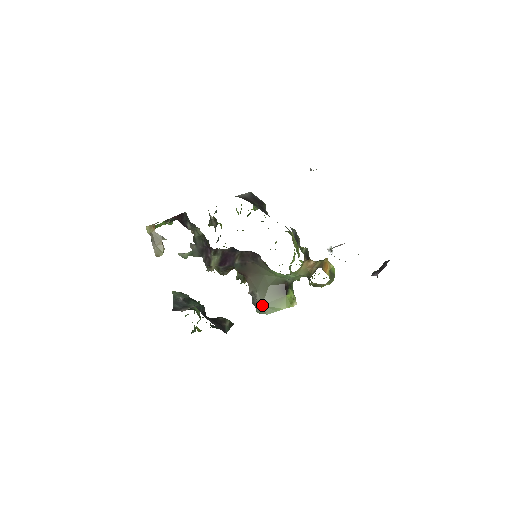
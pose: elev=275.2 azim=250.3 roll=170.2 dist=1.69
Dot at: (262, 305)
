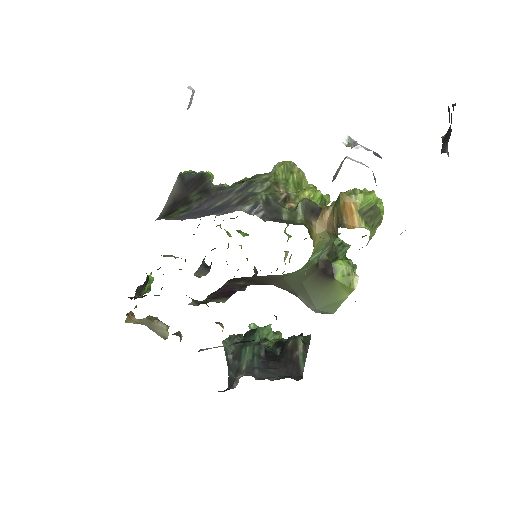
Dot at: (316, 309)
